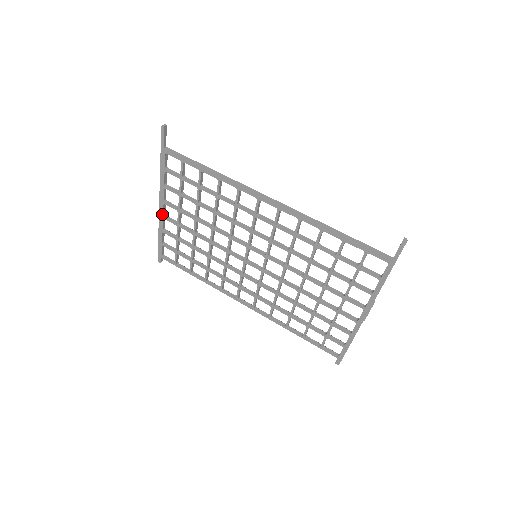
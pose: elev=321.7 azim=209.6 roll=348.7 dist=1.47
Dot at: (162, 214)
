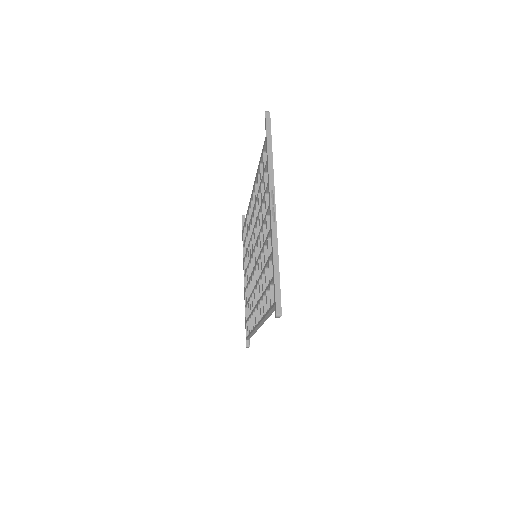
Dot at: (244, 288)
